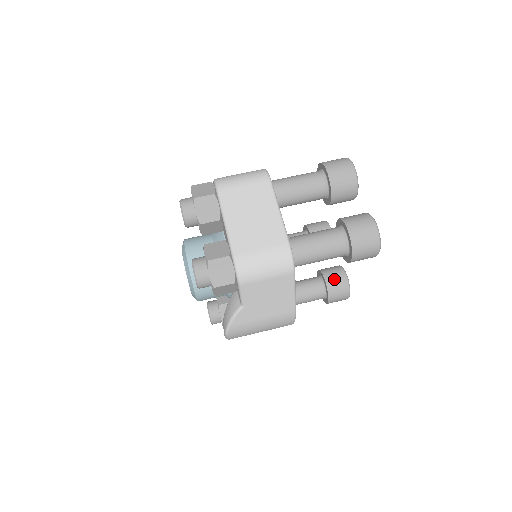
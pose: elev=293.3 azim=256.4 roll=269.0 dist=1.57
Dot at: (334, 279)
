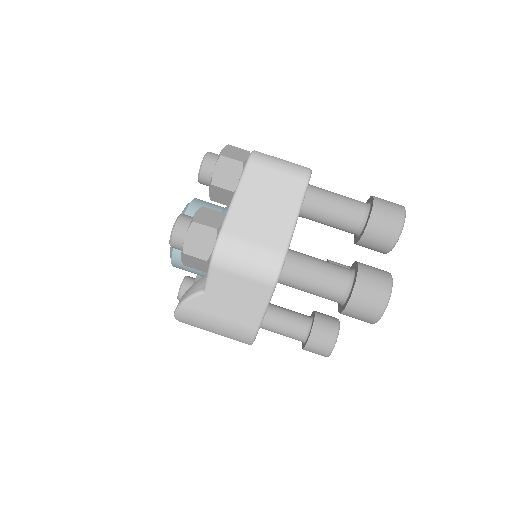
Dot at: (323, 328)
